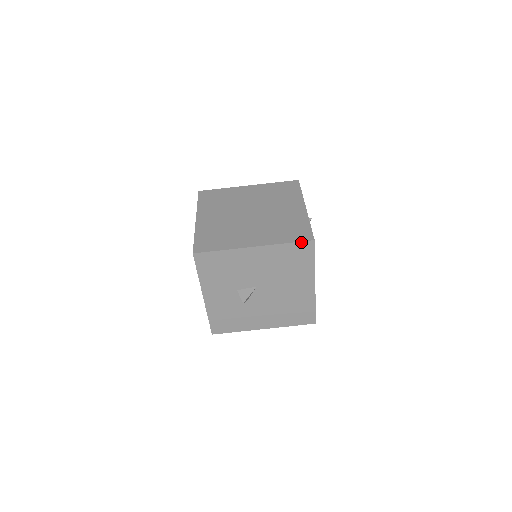
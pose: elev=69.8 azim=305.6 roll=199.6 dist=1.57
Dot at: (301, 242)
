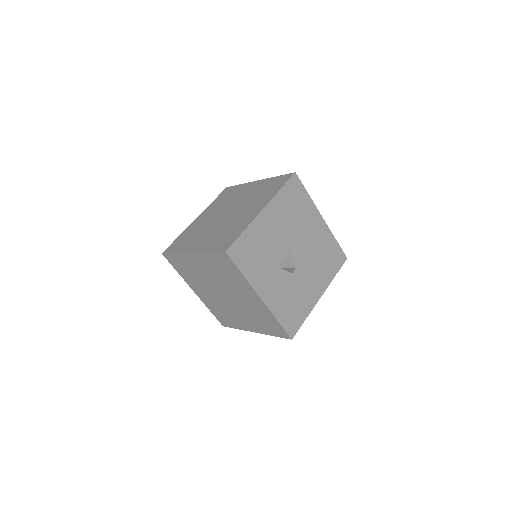
Dot at: (289, 181)
